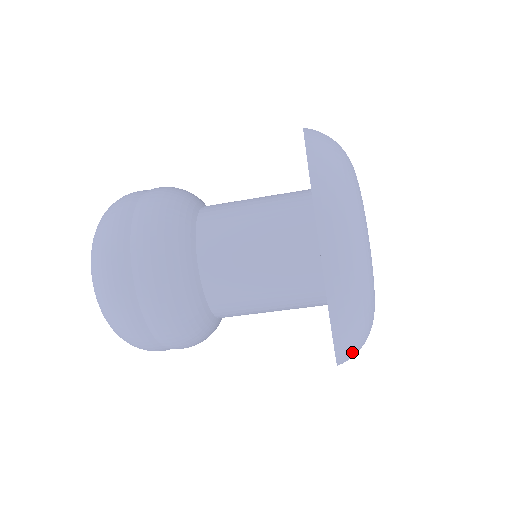
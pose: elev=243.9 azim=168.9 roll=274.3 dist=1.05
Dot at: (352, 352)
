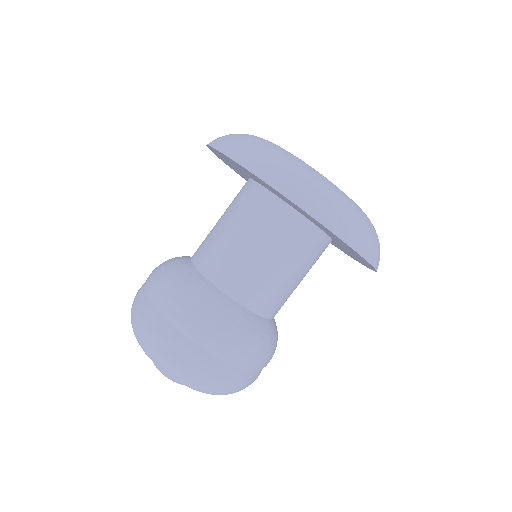
Dot at: (352, 228)
